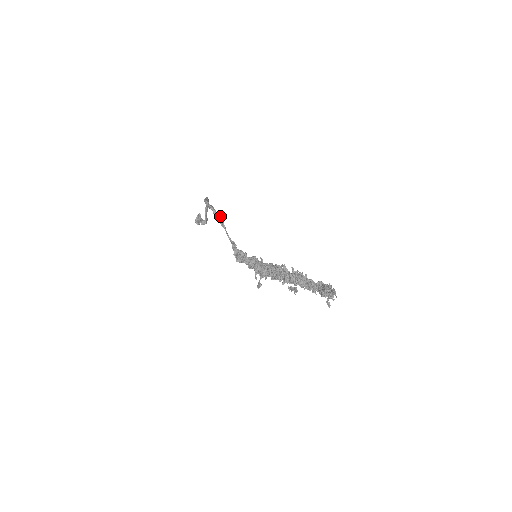
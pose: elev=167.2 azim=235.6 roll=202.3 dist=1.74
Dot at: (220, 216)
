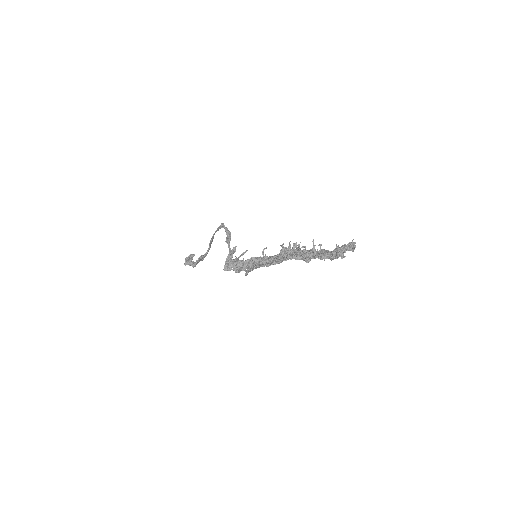
Dot at: (230, 233)
